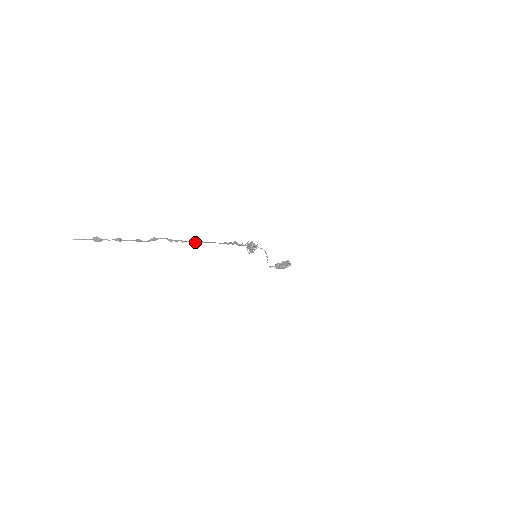
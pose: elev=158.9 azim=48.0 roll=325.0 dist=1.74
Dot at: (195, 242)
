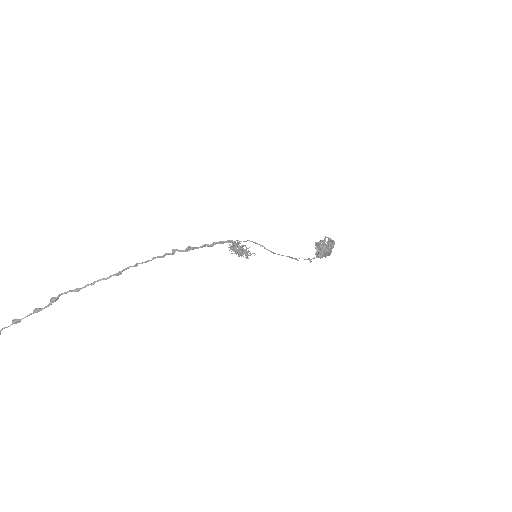
Dot at: (109, 276)
